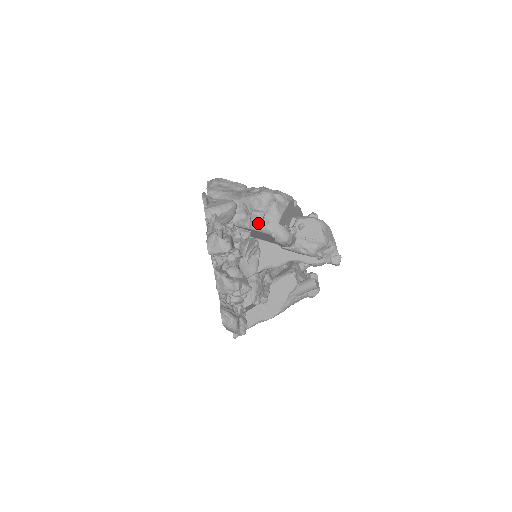
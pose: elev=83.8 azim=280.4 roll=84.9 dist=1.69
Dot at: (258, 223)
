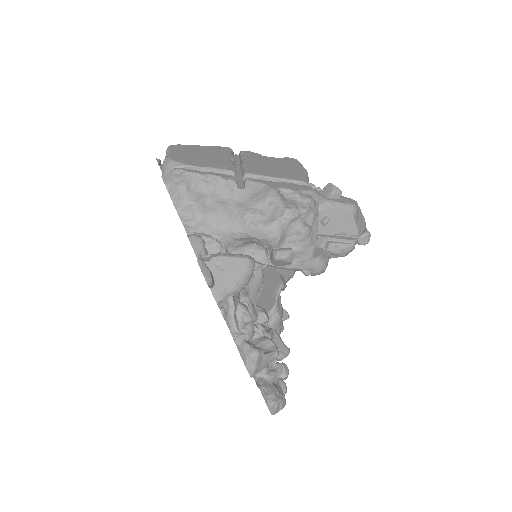
Dot at: (283, 264)
